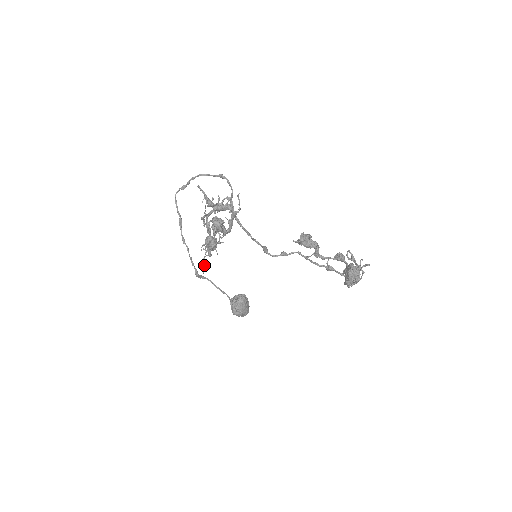
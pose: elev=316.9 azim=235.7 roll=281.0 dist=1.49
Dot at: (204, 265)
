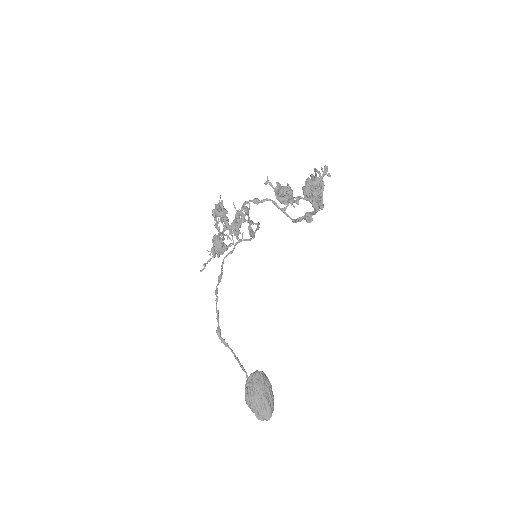
Dot at: (206, 263)
